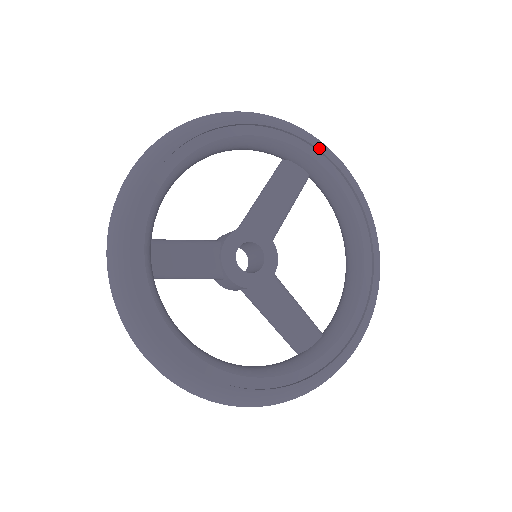
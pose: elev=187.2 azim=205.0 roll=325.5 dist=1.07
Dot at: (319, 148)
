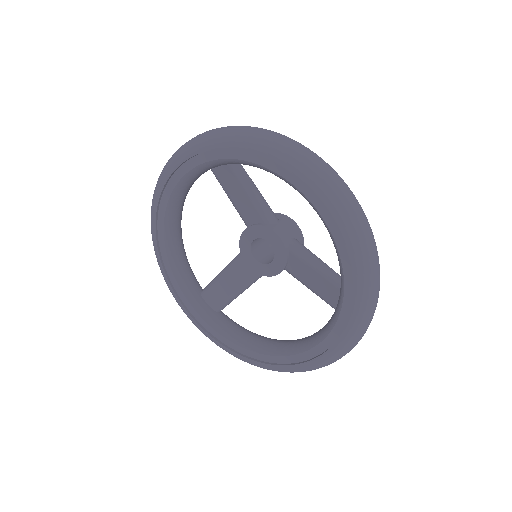
Dot at: (206, 150)
